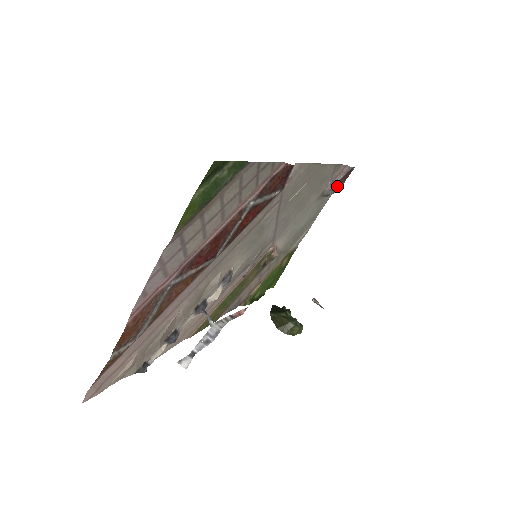
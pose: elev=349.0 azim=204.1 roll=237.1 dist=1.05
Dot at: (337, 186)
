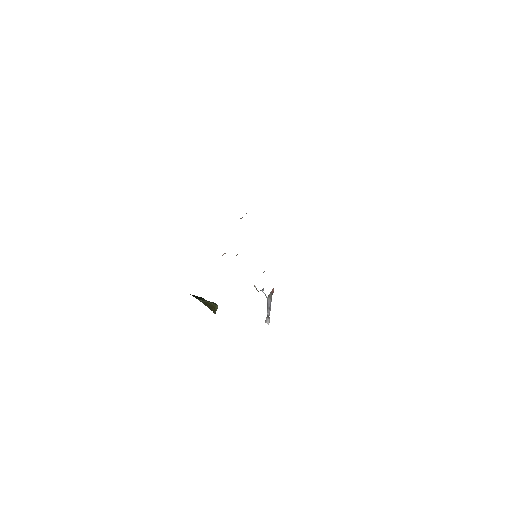
Dot at: occluded
